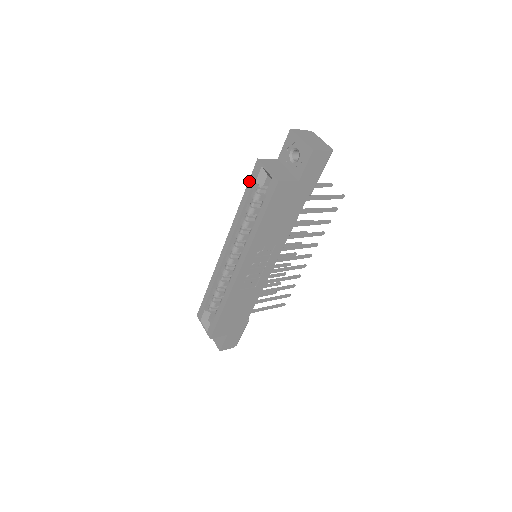
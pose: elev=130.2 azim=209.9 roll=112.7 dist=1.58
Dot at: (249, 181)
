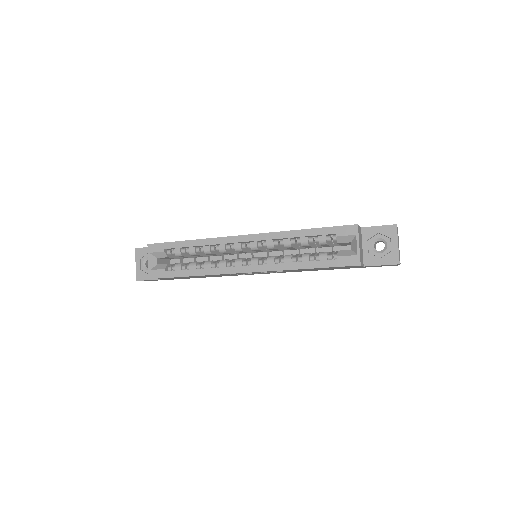
Dot at: (331, 227)
